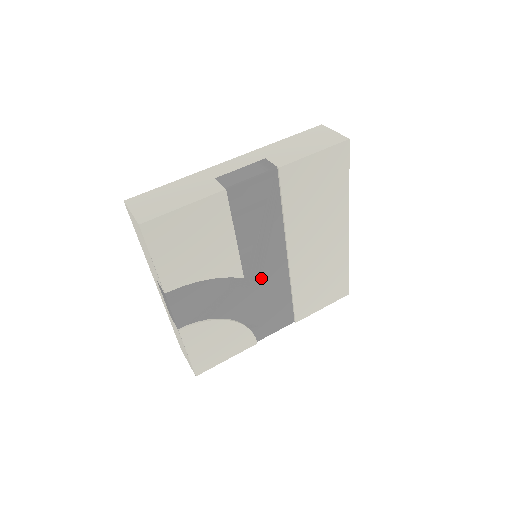
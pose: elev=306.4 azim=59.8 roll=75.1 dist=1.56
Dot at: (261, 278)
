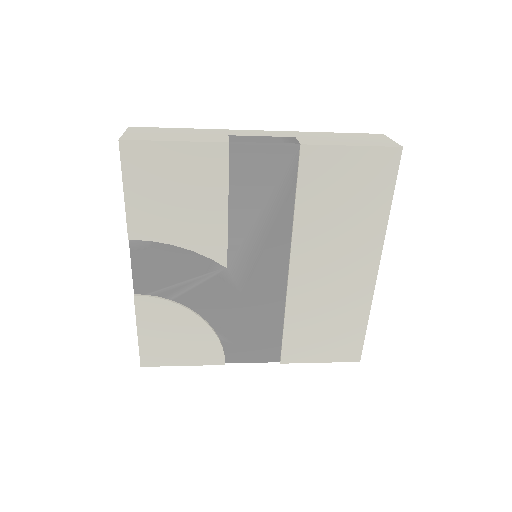
Dot at: (249, 280)
